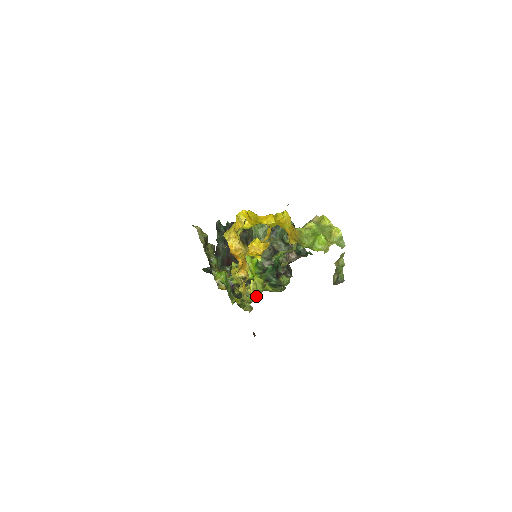
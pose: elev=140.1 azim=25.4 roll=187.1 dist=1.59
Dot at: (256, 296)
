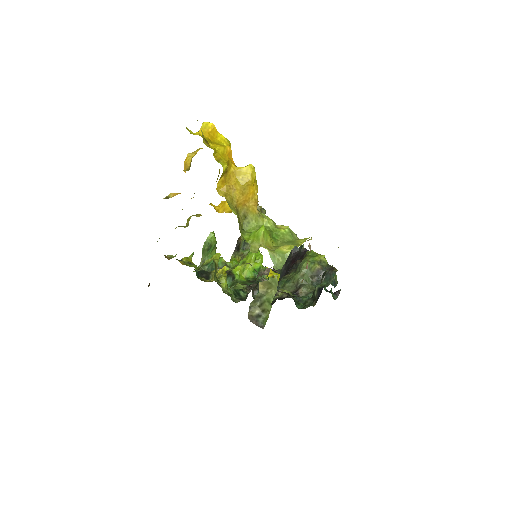
Dot at: occluded
